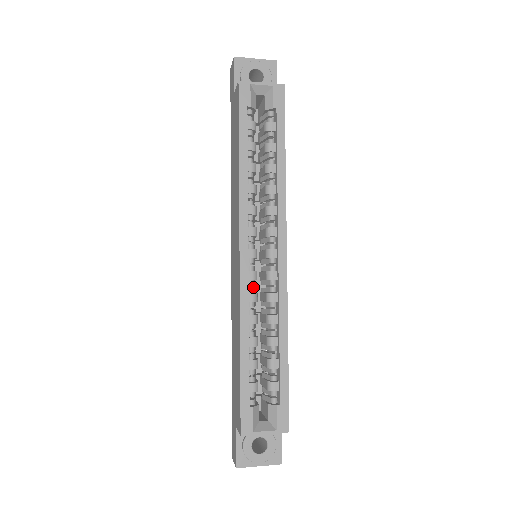
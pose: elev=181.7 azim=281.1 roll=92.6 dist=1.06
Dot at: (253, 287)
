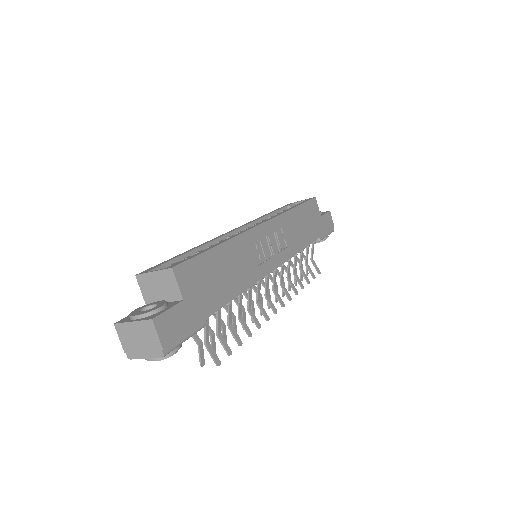
Dot at: occluded
